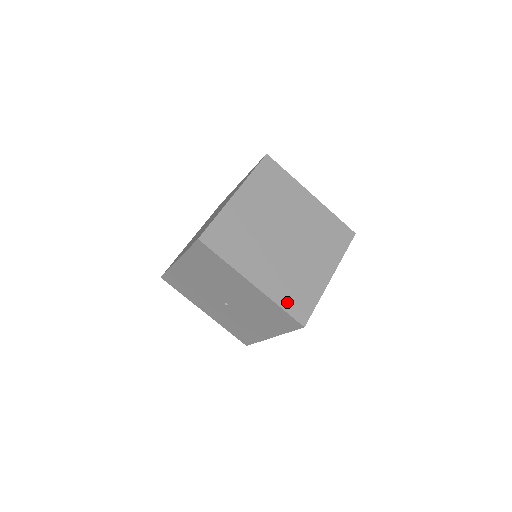
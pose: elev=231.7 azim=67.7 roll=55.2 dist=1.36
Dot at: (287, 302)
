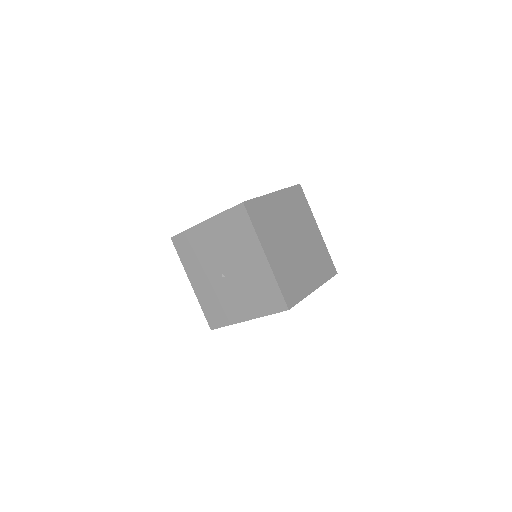
Dot at: (283, 285)
